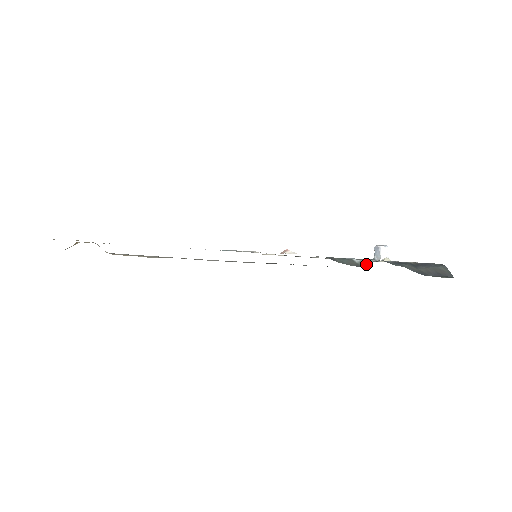
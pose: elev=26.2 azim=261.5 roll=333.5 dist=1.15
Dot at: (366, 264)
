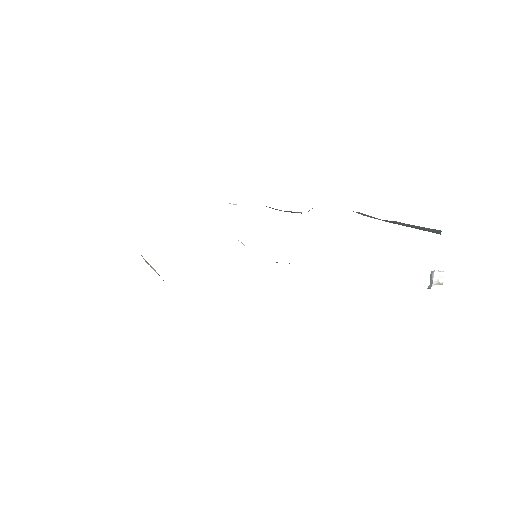
Dot at: occluded
